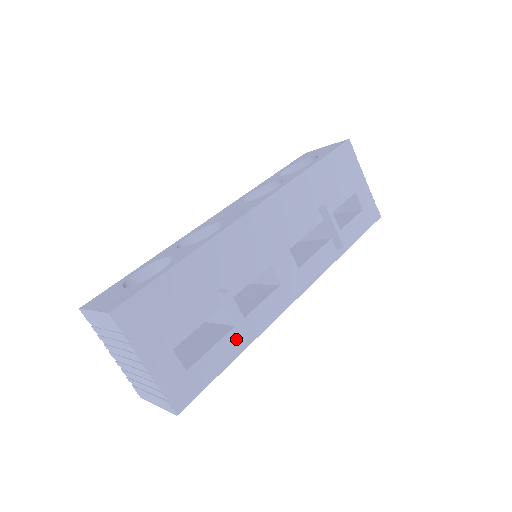
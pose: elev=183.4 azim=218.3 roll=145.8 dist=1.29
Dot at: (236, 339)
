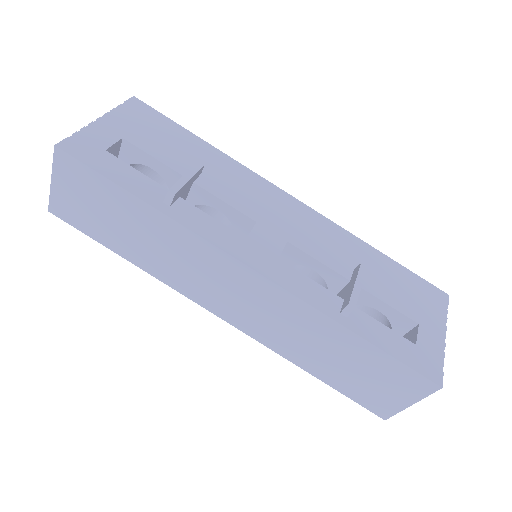
Dot at: (160, 195)
